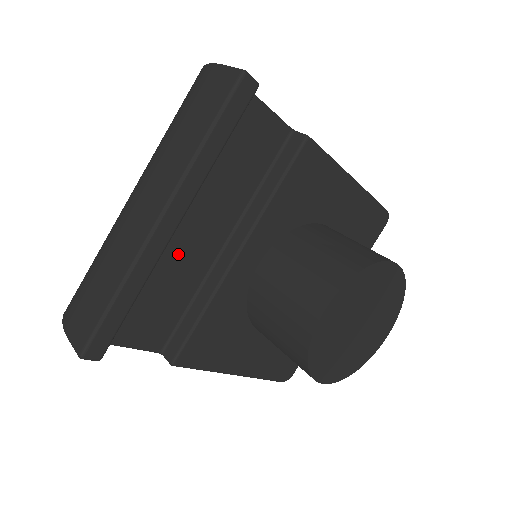
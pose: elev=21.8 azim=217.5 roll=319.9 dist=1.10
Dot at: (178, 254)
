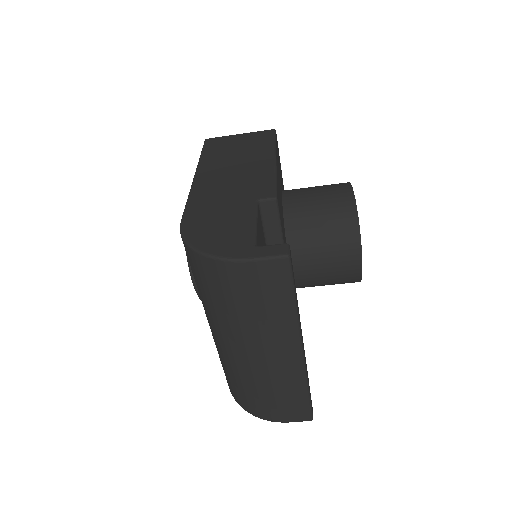
Dot at: occluded
